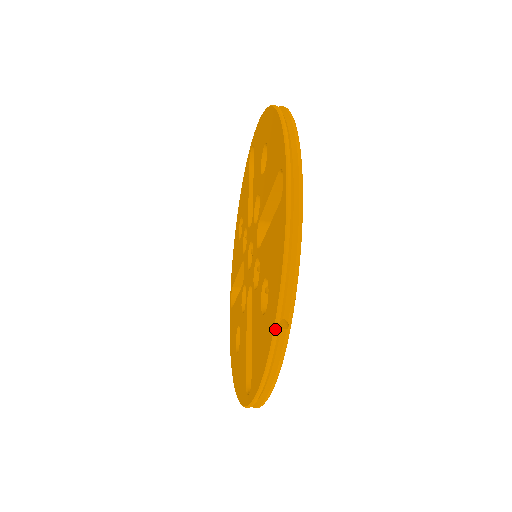
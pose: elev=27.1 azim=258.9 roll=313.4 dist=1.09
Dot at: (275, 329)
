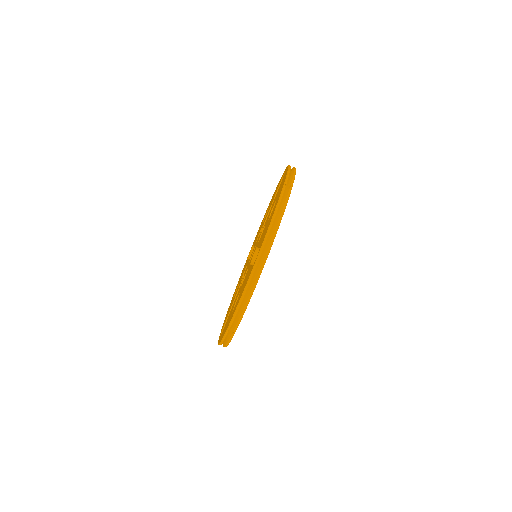
Dot at: (284, 186)
